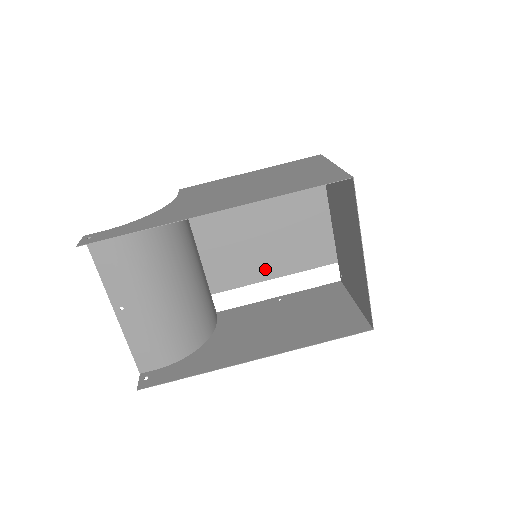
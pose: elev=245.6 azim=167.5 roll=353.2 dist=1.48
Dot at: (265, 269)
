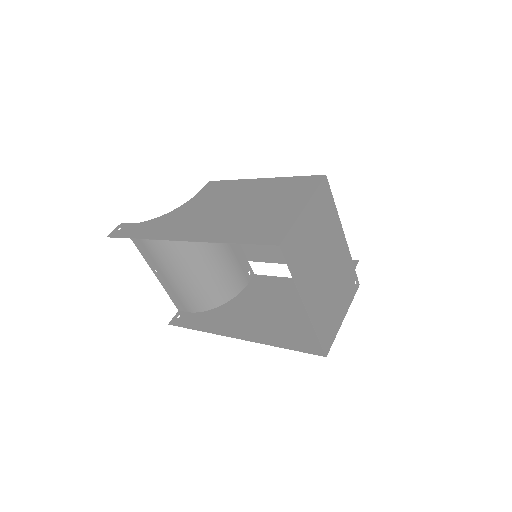
Dot at: occluded
